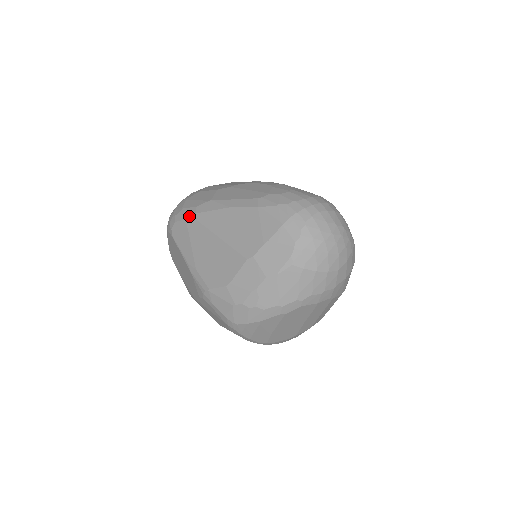
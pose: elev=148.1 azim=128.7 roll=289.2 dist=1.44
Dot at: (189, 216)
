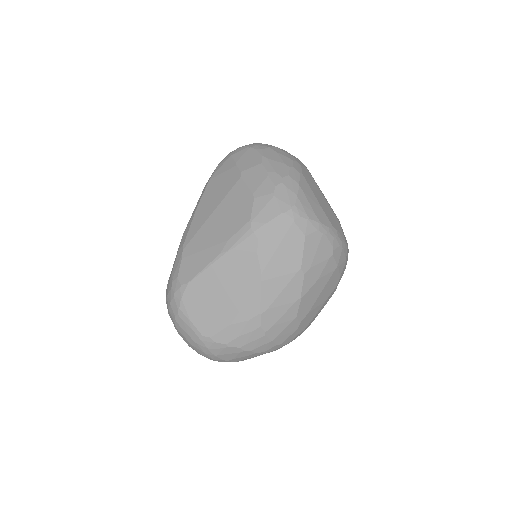
Dot at: (181, 254)
